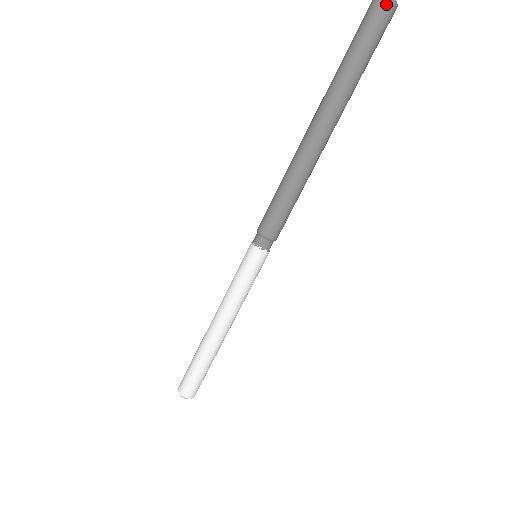
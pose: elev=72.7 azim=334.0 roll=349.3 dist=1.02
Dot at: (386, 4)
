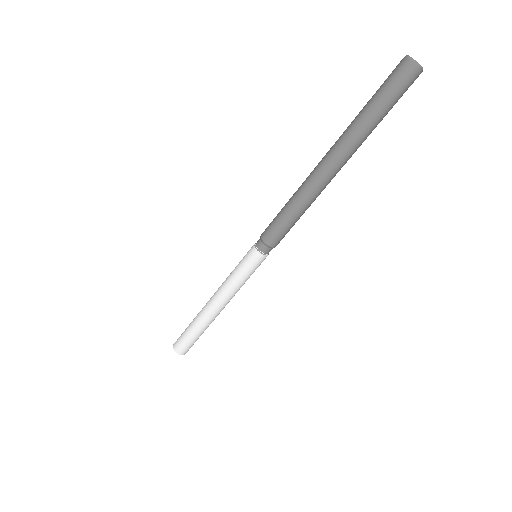
Dot at: occluded
